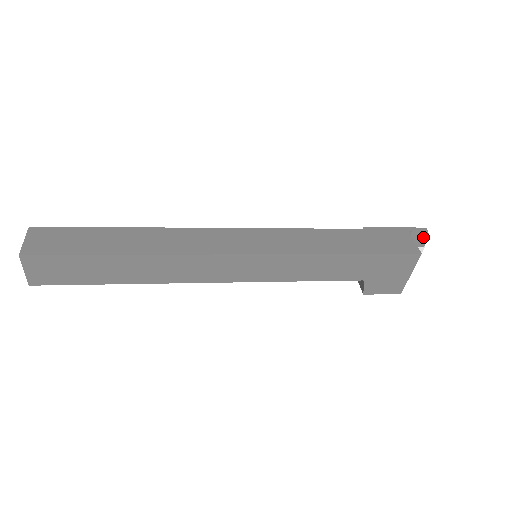
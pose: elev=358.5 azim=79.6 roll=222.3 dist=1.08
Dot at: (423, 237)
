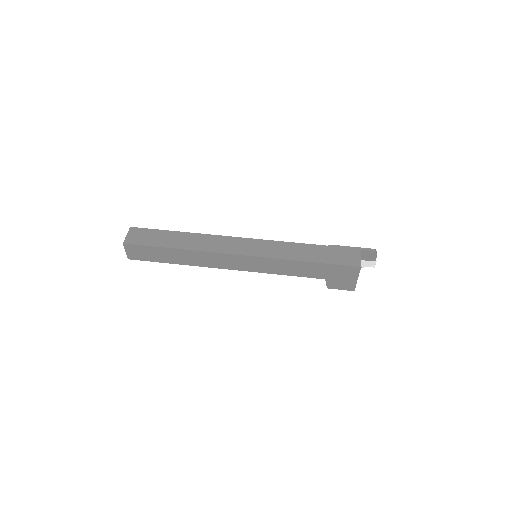
Dot at: (373, 255)
